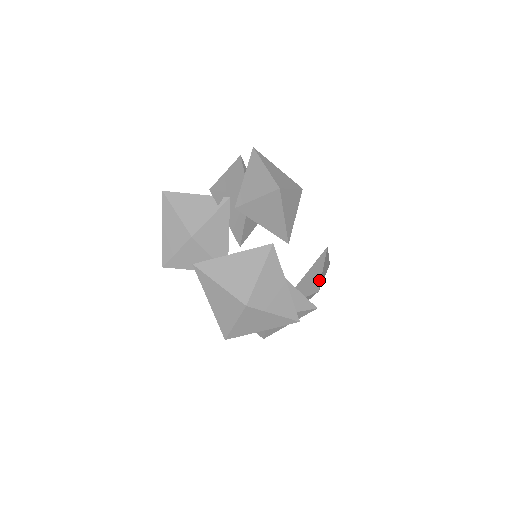
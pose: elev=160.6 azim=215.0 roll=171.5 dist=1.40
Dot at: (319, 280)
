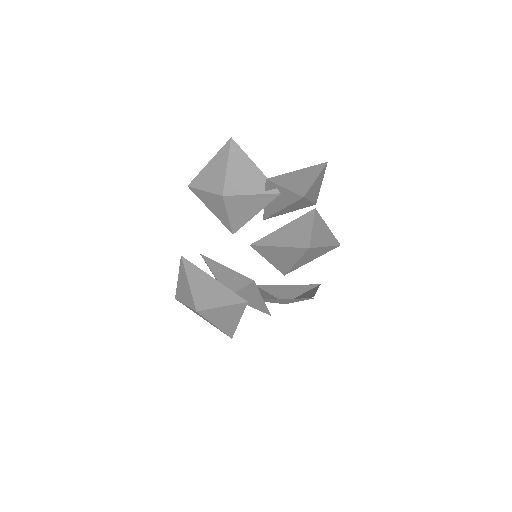
Dot at: (291, 302)
